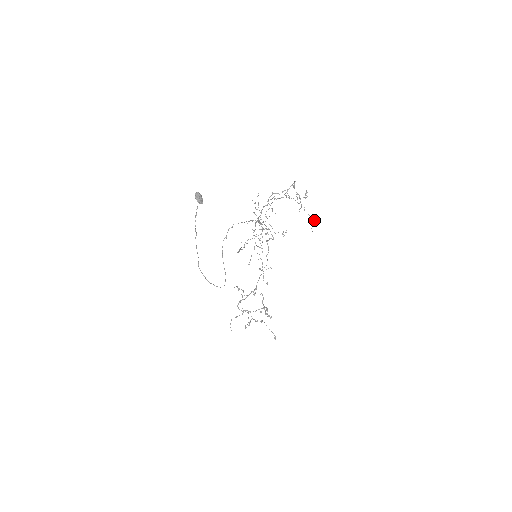
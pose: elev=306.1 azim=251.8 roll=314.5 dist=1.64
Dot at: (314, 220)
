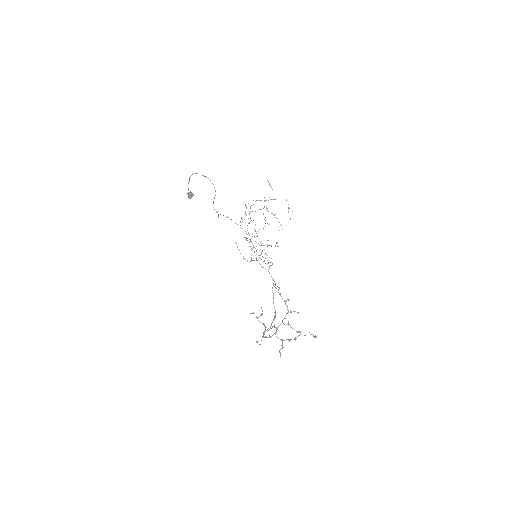
Dot at: occluded
